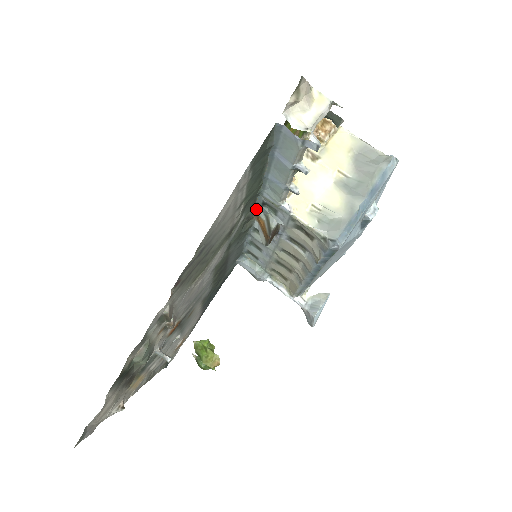
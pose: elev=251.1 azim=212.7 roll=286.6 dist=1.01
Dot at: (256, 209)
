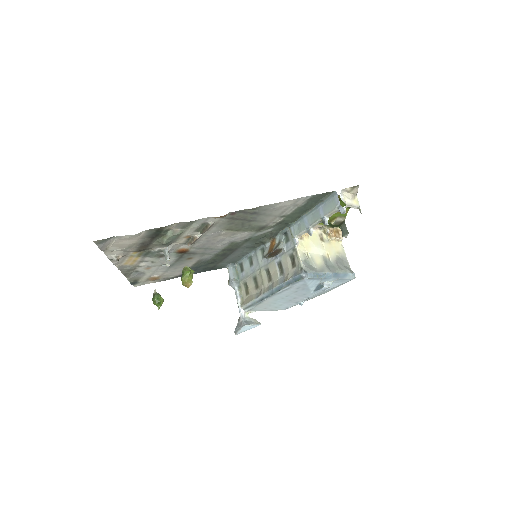
Dot at: (278, 235)
